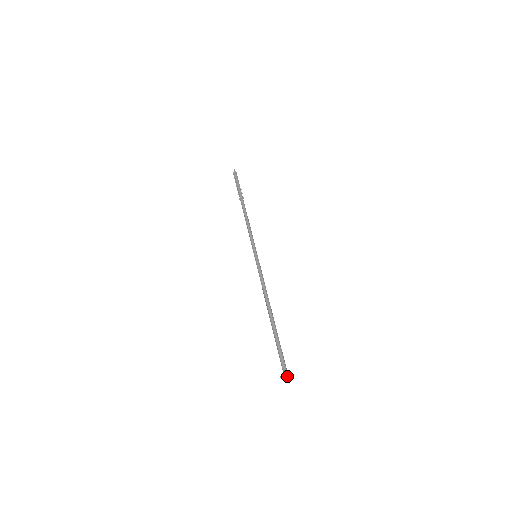
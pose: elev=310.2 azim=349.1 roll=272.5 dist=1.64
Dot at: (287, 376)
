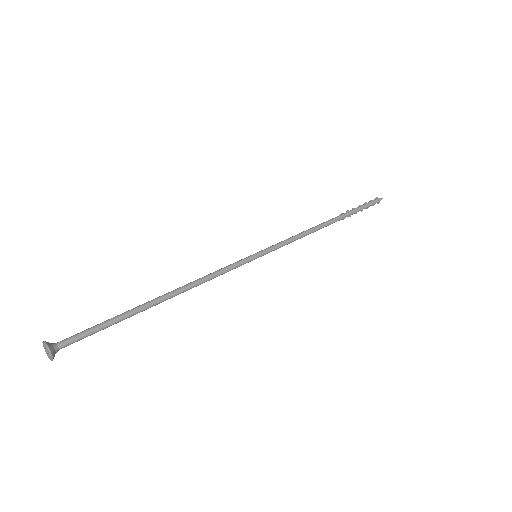
Dot at: (49, 353)
